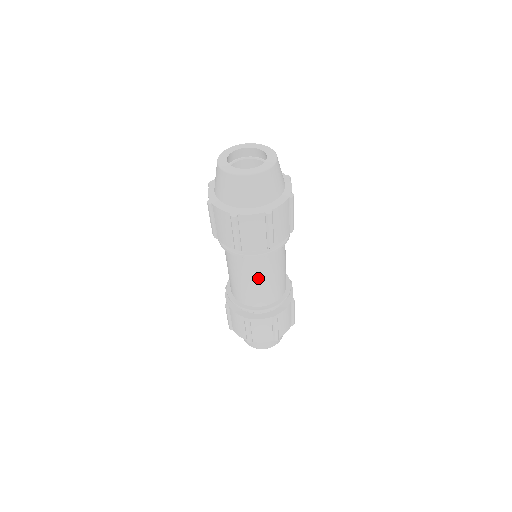
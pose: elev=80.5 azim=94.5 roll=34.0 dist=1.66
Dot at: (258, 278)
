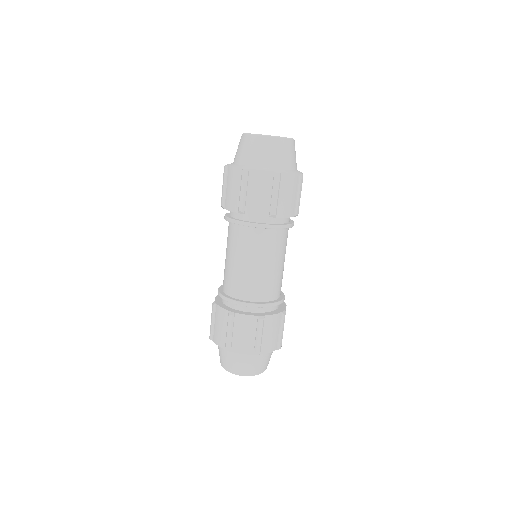
Dot at: (253, 259)
